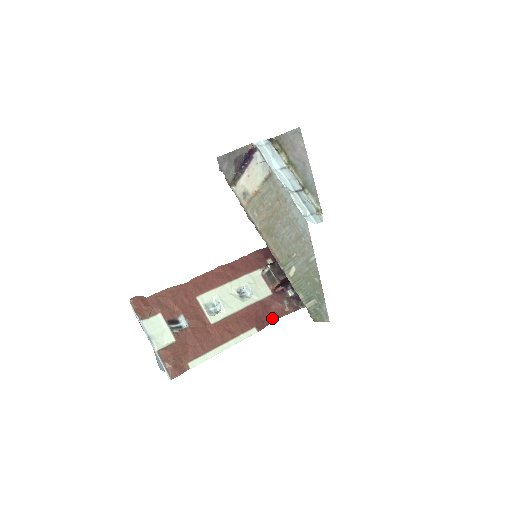
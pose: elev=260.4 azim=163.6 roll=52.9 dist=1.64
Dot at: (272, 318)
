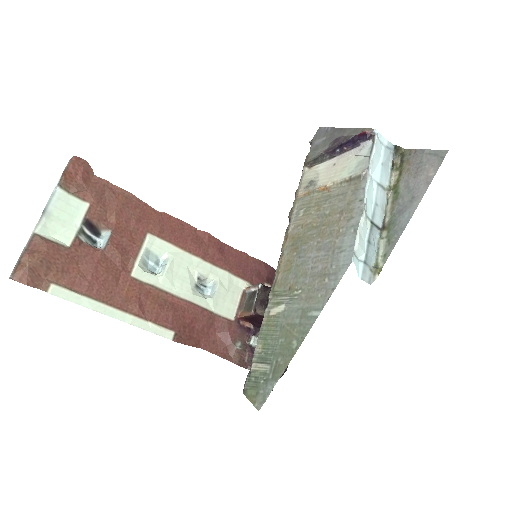
Dot at: (206, 345)
